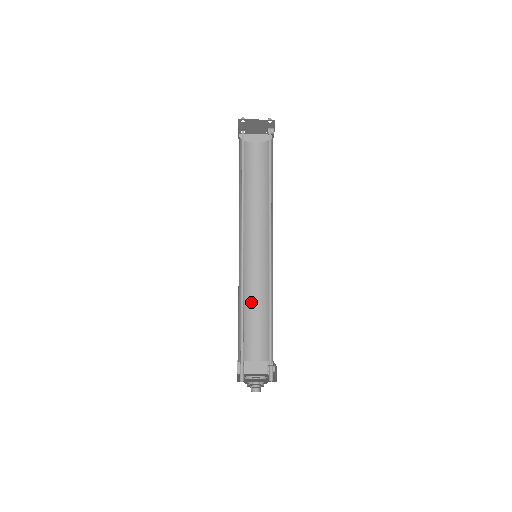
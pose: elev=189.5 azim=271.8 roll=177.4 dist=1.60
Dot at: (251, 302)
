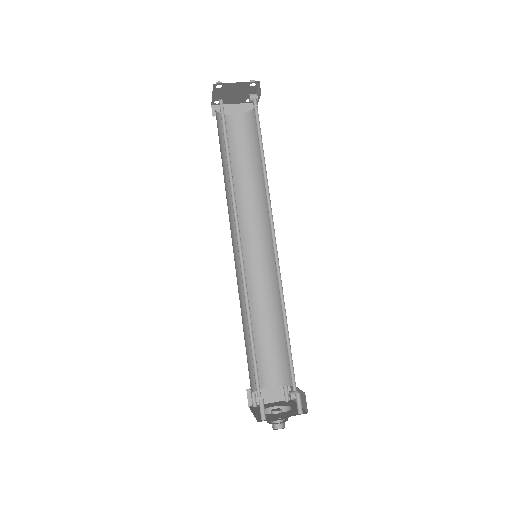
Dot at: (255, 314)
